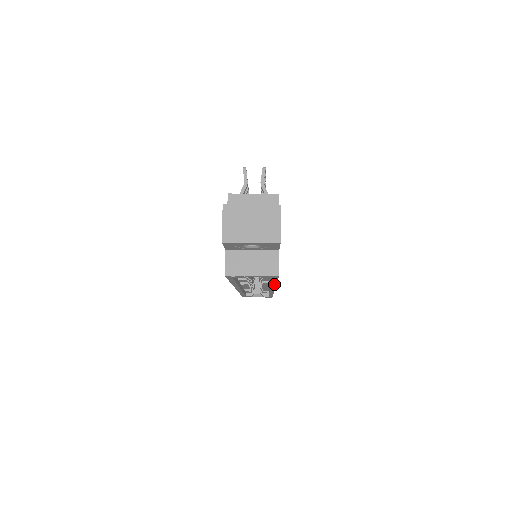
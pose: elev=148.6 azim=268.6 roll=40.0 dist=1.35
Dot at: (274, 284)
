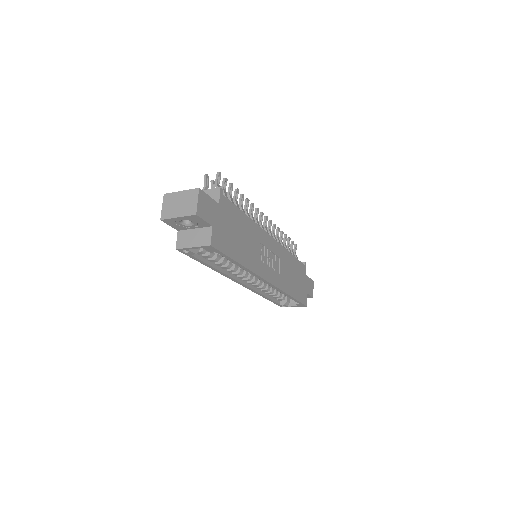
Dot at: (242, 266)
